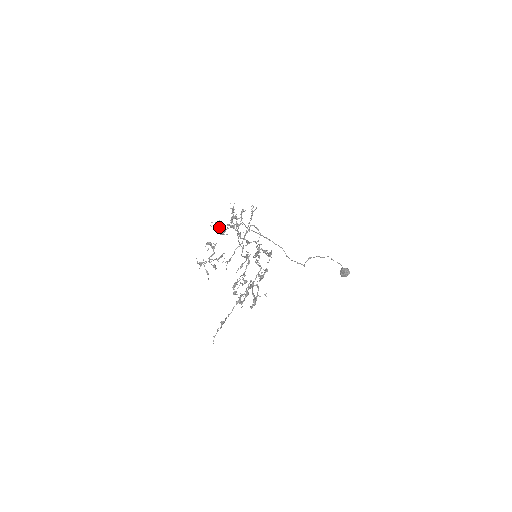
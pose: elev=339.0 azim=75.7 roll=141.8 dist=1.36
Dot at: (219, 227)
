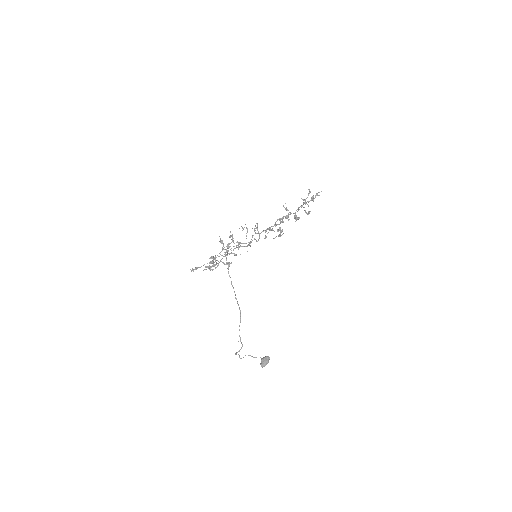
Dot at: (203, 265)
